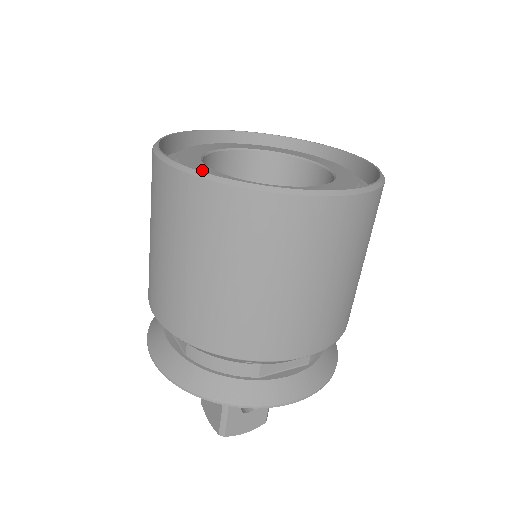
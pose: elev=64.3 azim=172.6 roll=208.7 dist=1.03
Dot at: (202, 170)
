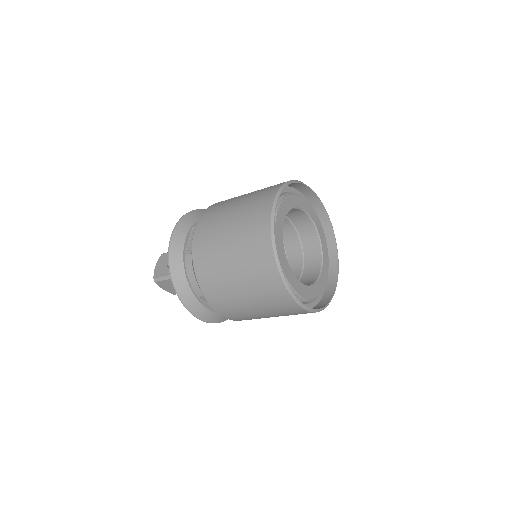
Dot at: (303, 291)
